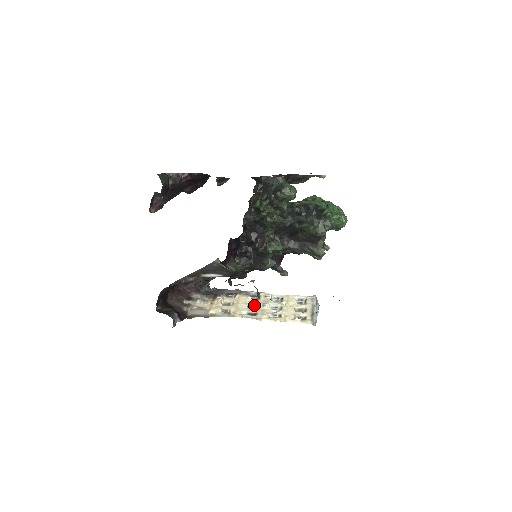
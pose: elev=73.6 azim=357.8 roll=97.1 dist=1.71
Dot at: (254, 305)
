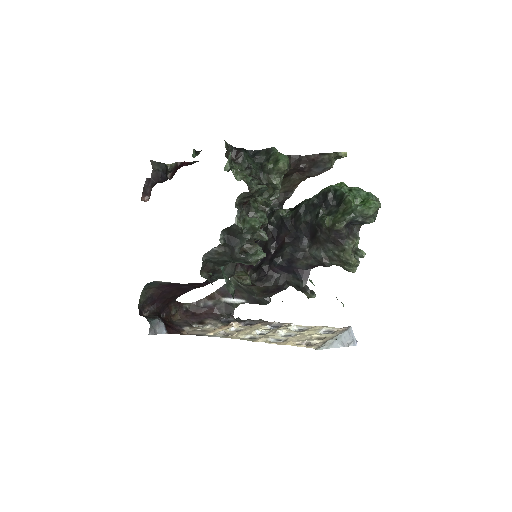
Dot at: (266, 333)
